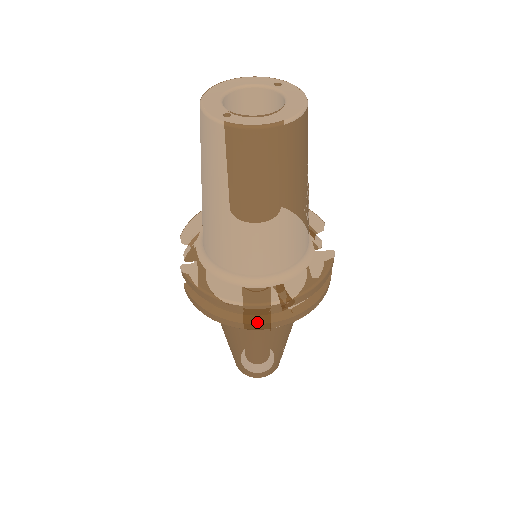
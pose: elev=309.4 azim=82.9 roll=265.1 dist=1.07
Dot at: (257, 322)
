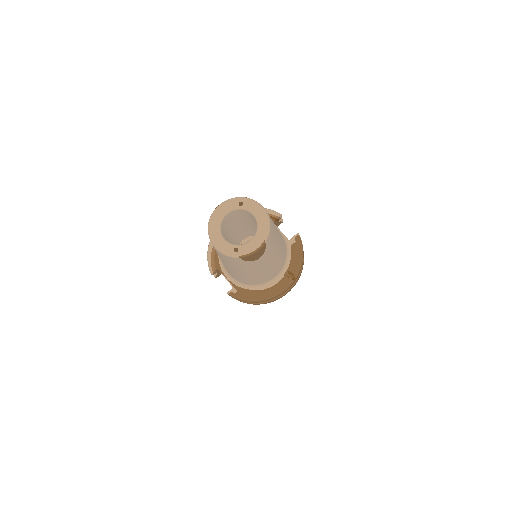
Dot at: (282, 295)
